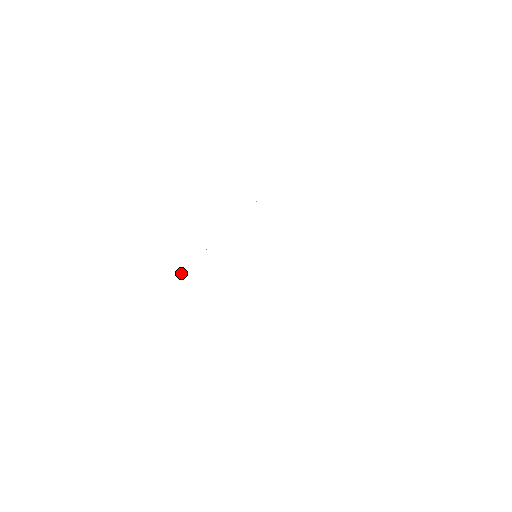
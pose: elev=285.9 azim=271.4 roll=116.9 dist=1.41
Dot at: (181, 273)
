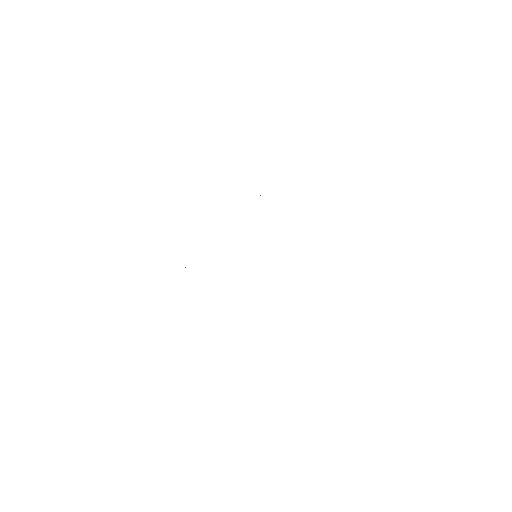
Dot at: occluded
